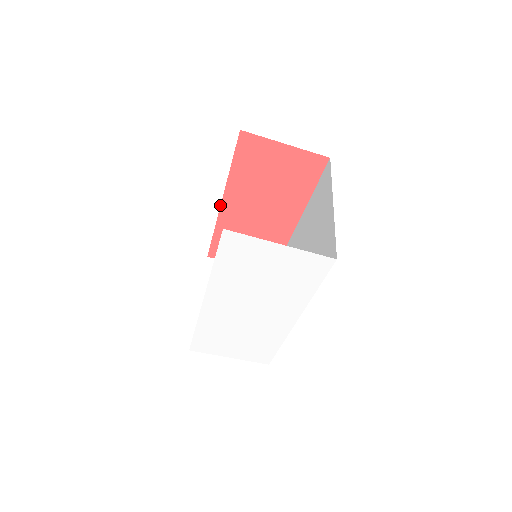
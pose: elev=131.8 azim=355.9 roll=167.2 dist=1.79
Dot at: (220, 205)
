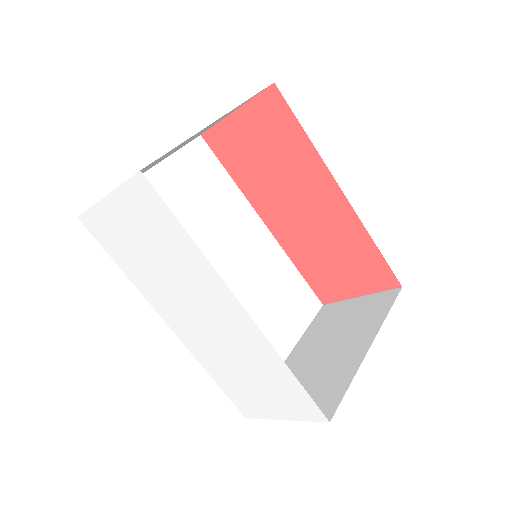
Dot at: (268, 229)
